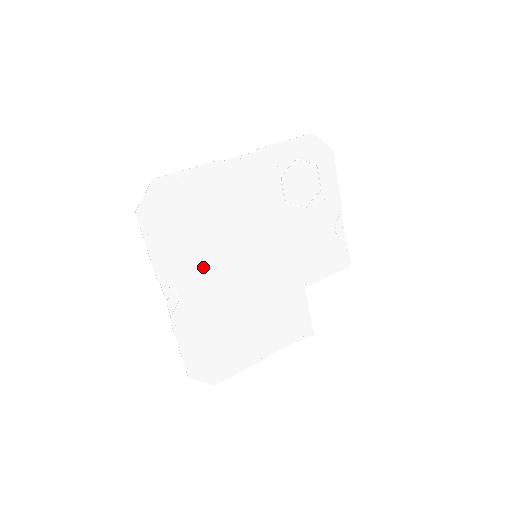
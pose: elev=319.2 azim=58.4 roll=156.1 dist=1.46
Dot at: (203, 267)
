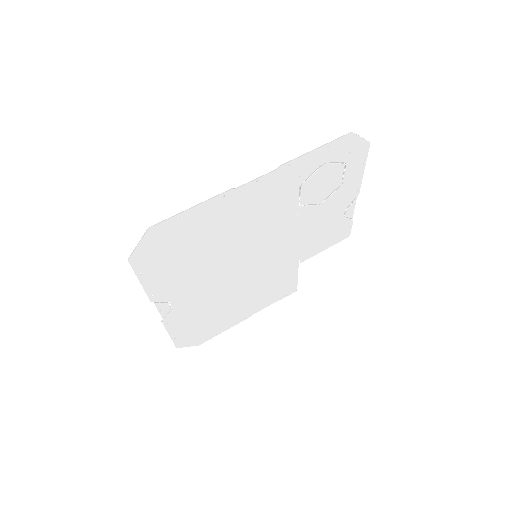
Dot at: (199, 279)
